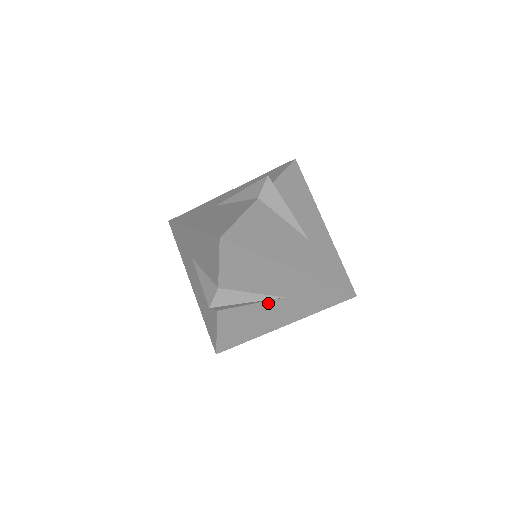
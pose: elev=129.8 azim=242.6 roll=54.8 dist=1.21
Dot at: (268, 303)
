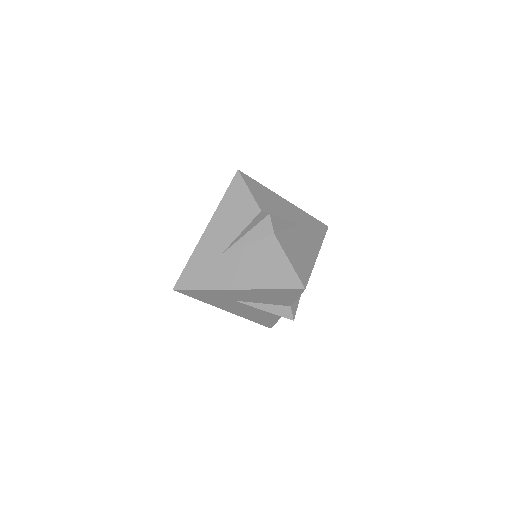
Dot at: occluded
